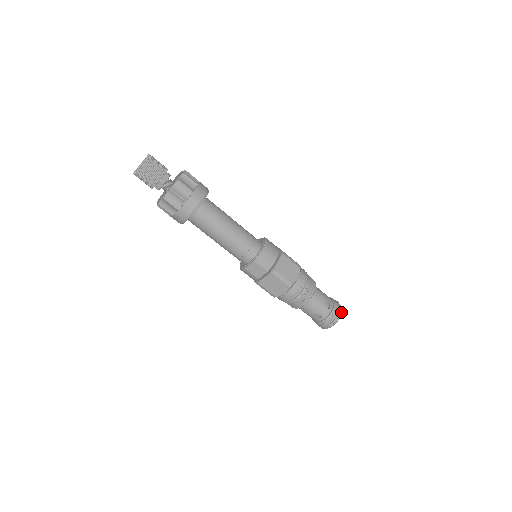
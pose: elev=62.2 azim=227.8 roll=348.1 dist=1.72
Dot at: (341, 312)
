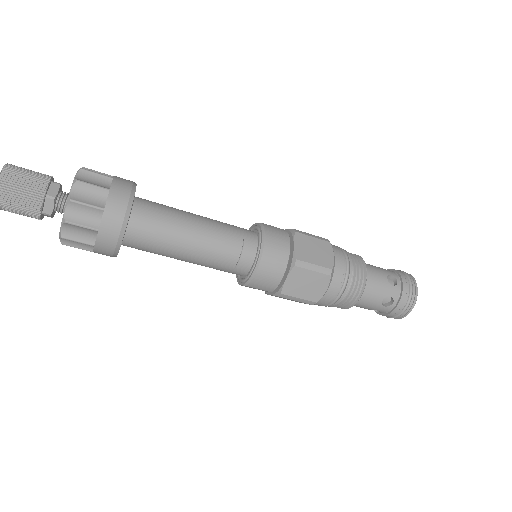
Dot at: (413, 305)
